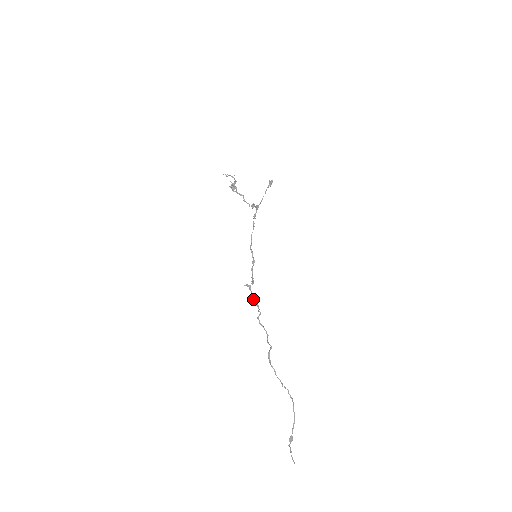
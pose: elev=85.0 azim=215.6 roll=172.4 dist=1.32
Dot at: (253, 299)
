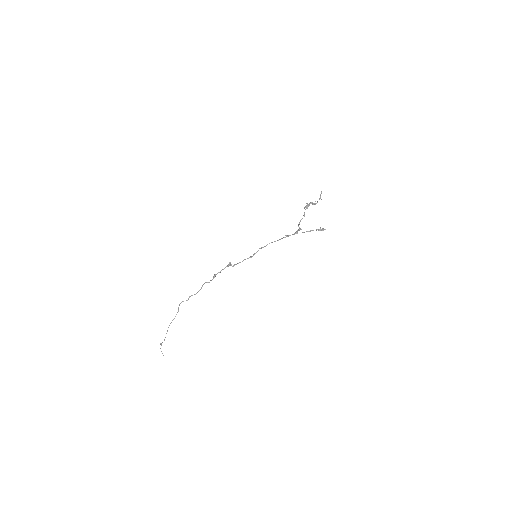
Dot at: (219, 272)
